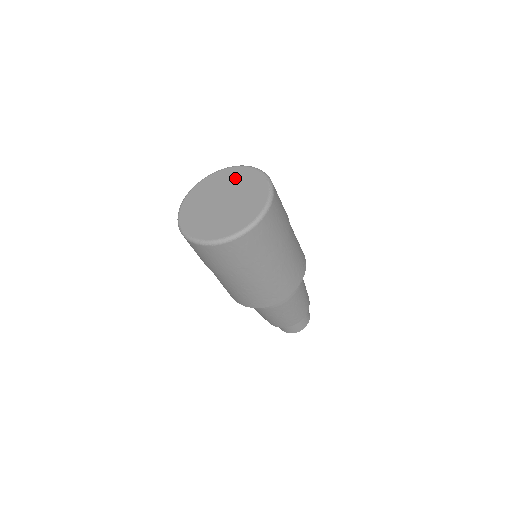
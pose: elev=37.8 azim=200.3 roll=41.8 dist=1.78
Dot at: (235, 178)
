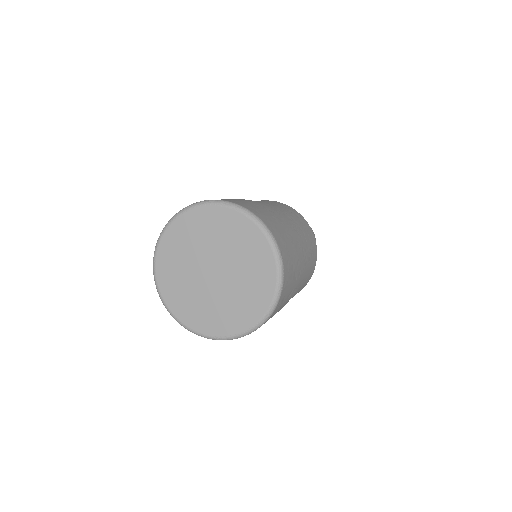
Dot at: (253, 268)
